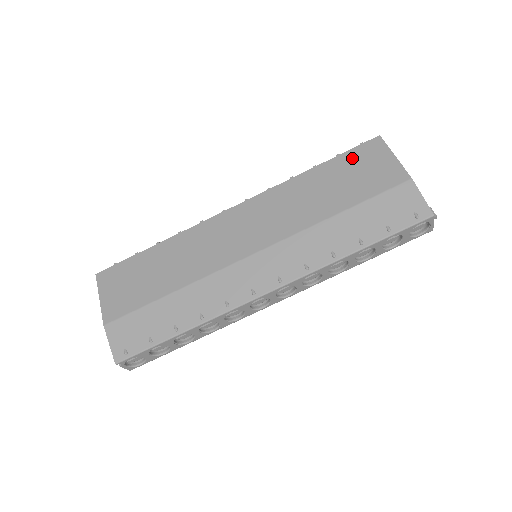
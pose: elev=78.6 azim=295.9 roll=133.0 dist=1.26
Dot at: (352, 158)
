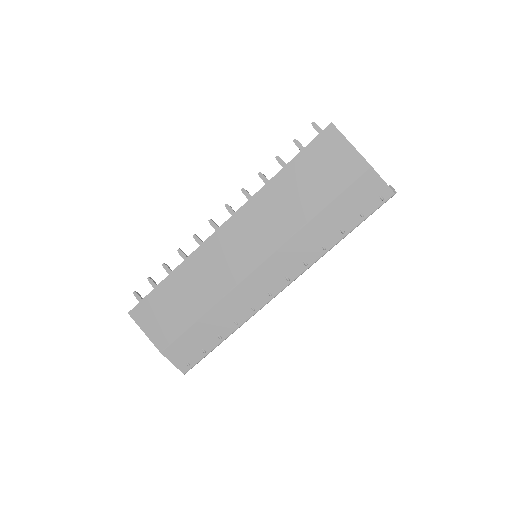
Dot at: (313, 153)
